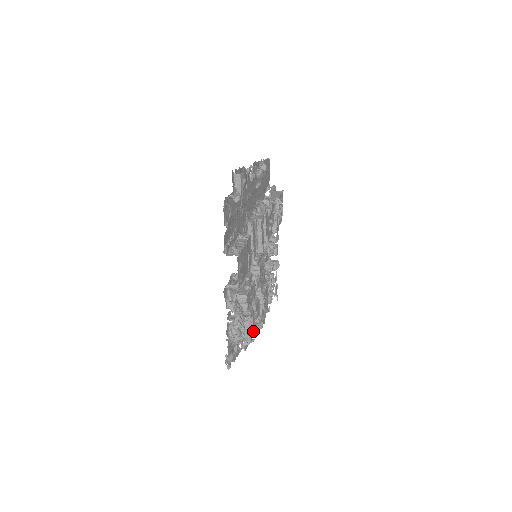
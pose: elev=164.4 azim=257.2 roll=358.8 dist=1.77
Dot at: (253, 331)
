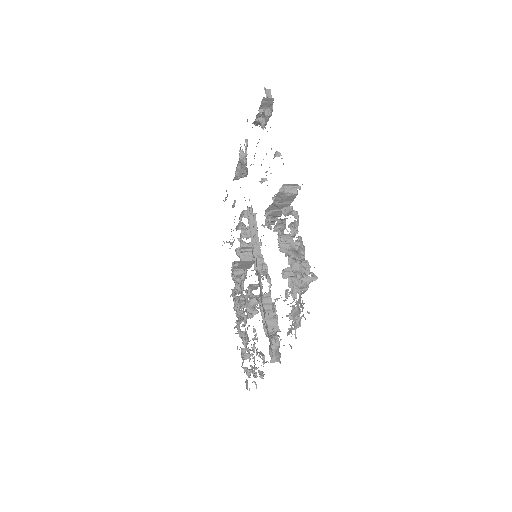
Dot at: occluded
